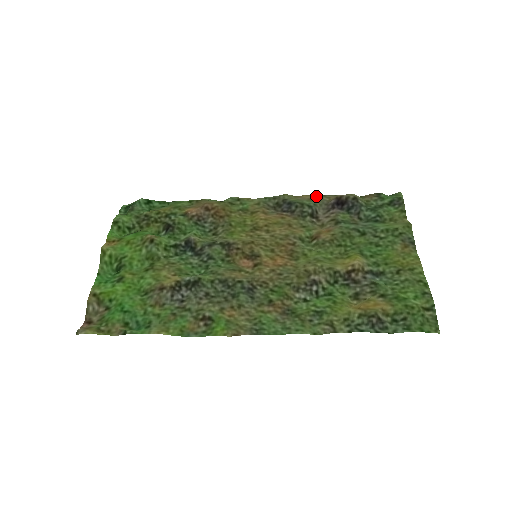
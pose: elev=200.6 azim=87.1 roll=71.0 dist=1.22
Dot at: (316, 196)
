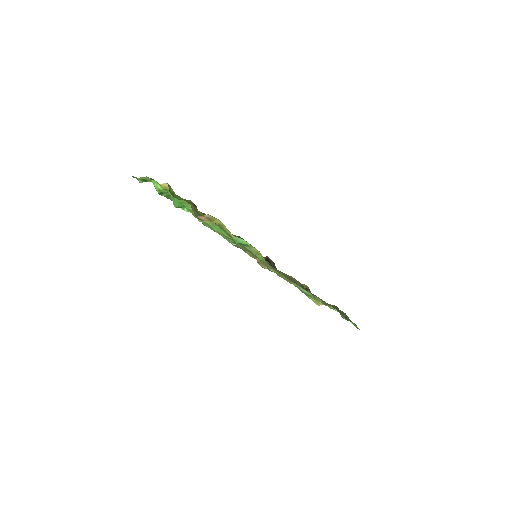
Dot at: occluded
